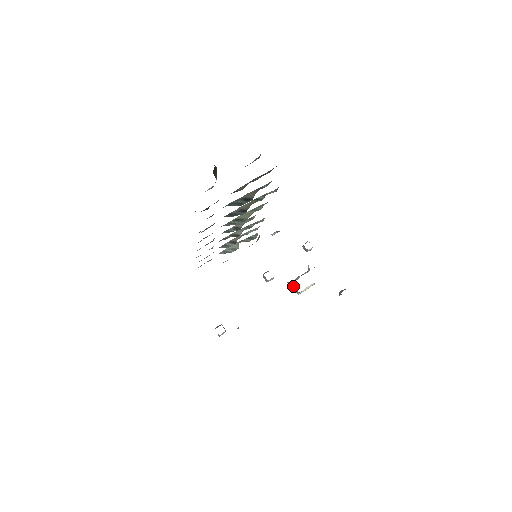
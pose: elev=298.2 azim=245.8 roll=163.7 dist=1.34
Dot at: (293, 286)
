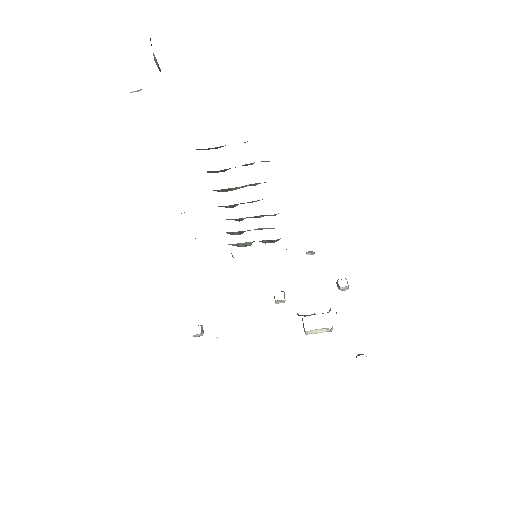
Dot at: occluded
